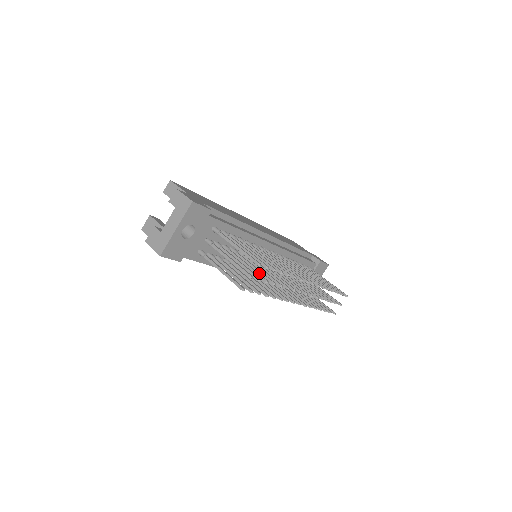
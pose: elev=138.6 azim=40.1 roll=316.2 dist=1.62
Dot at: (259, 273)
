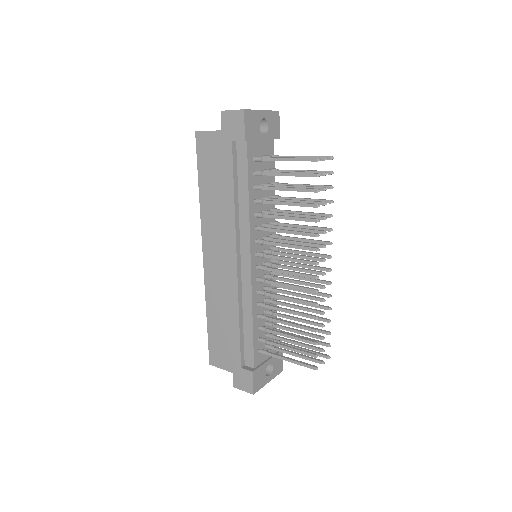
Dot at: (304, 200)
